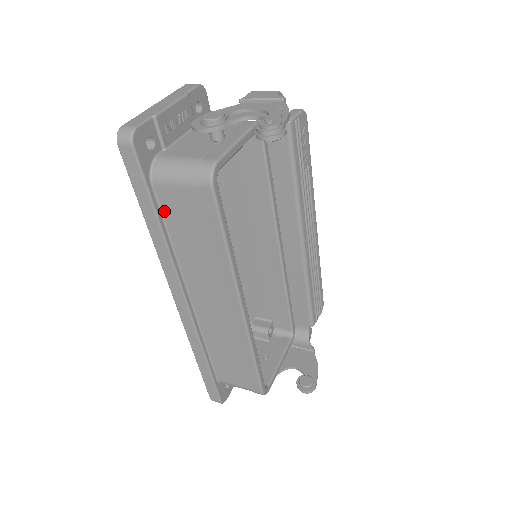
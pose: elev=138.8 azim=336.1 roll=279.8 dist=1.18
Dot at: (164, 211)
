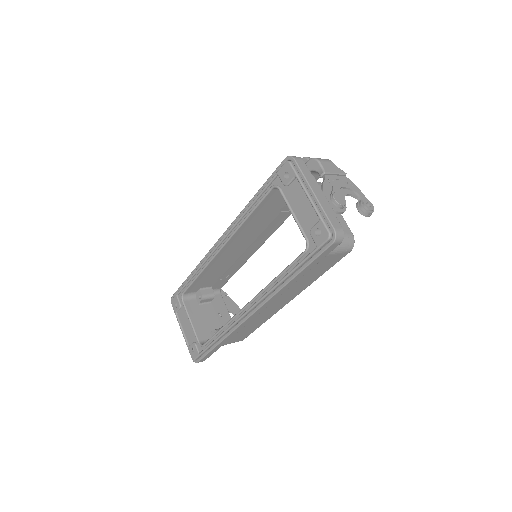
Dot at: occluded
